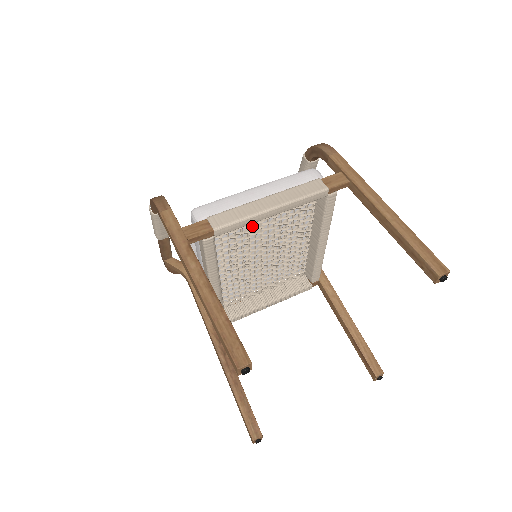
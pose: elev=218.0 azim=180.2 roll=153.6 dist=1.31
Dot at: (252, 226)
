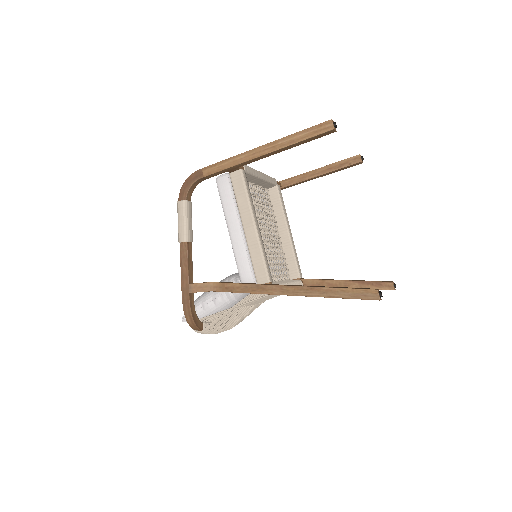
Dot at: occluded
